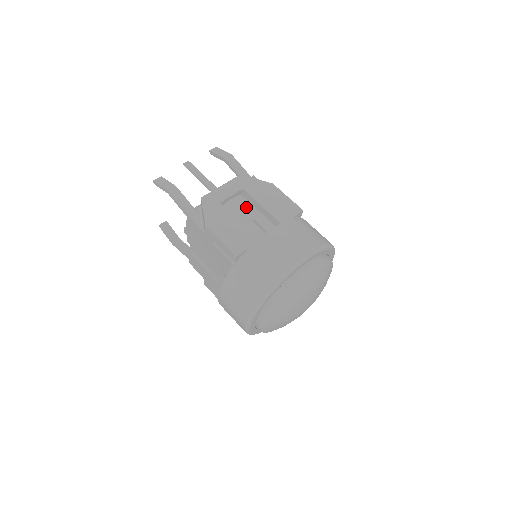
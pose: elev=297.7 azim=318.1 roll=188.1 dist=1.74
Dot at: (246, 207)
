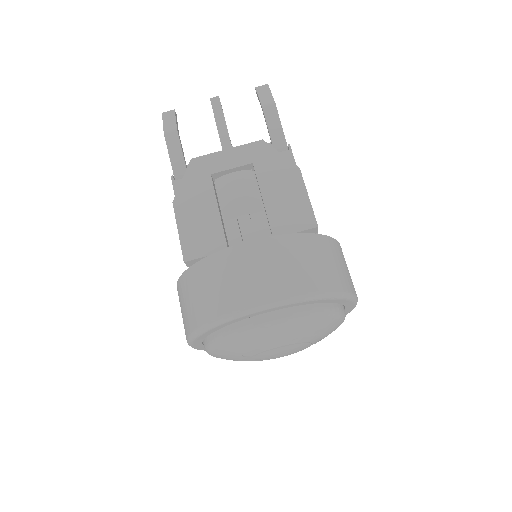
Dot at: (245, 192)
